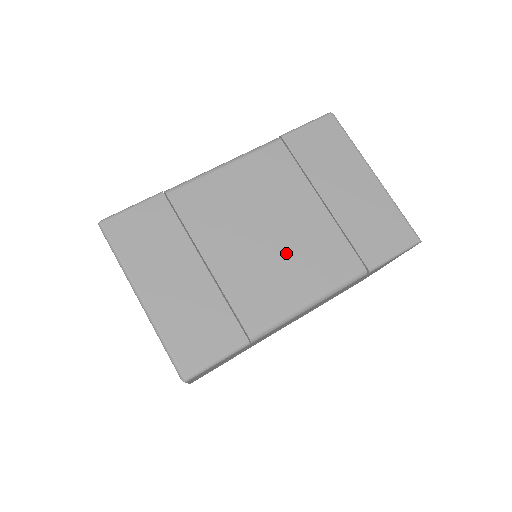
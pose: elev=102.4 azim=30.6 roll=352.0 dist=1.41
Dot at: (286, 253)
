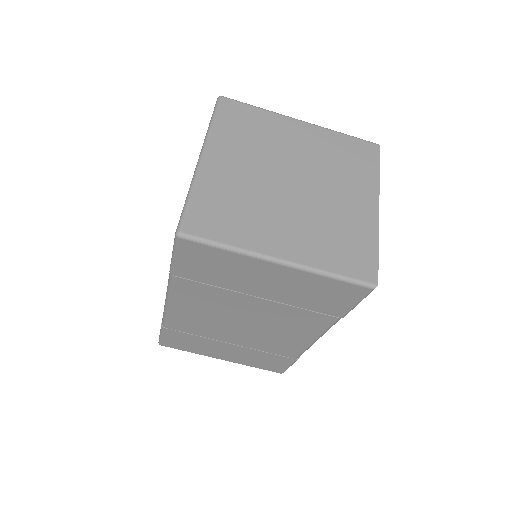
Dot at: (270, 328)
